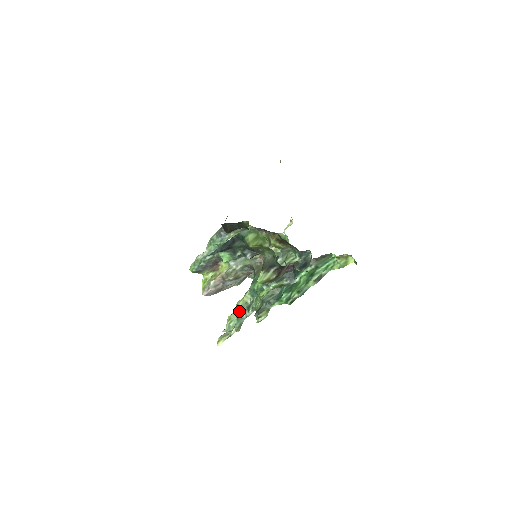
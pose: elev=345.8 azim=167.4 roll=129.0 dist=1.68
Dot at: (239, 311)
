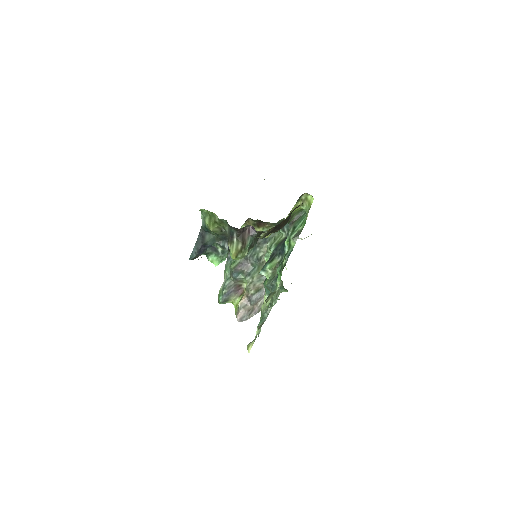
Dot at: (262, 314)
